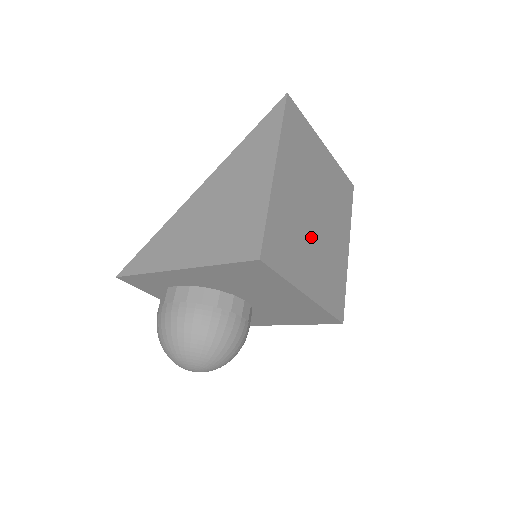
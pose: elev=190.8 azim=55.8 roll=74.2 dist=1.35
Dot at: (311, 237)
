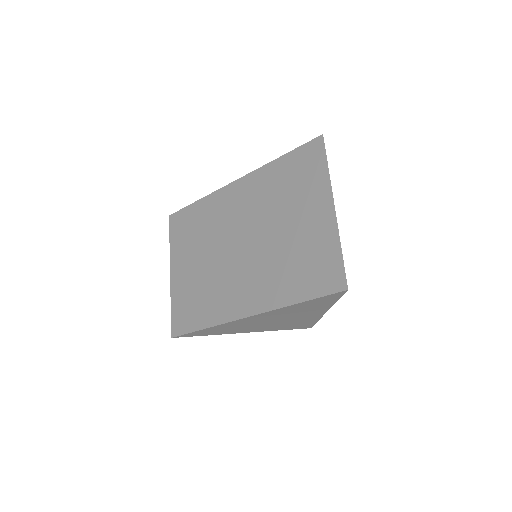
Dot at: occluded
